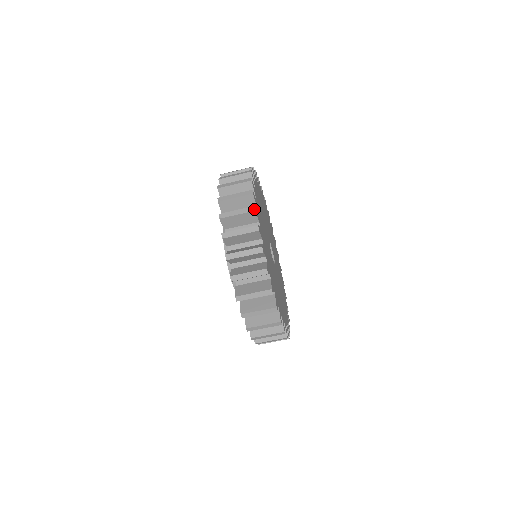
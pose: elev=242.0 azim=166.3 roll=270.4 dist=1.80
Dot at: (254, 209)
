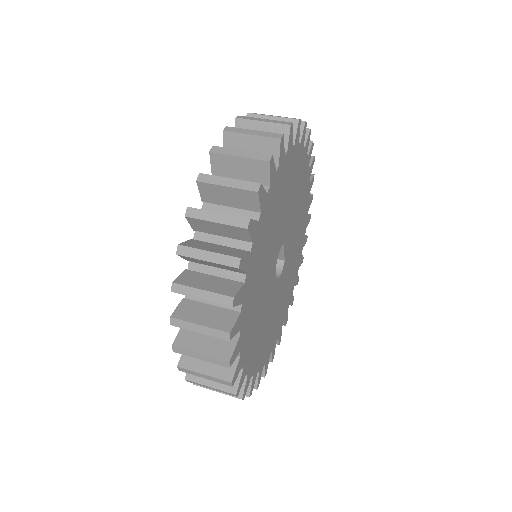
Dot at: (237, 264)
